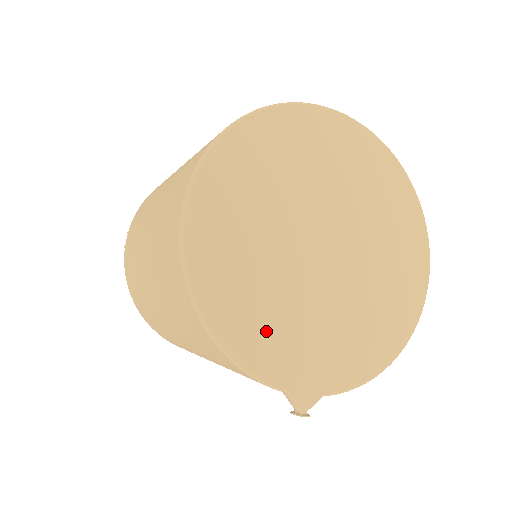
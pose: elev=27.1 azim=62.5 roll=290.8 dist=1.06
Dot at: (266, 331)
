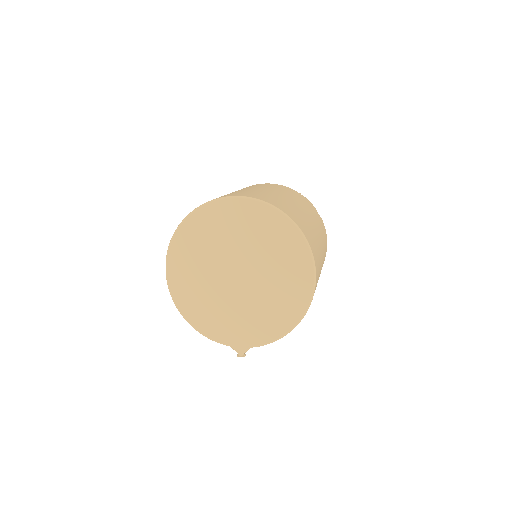
Dot at: (214, 321)
